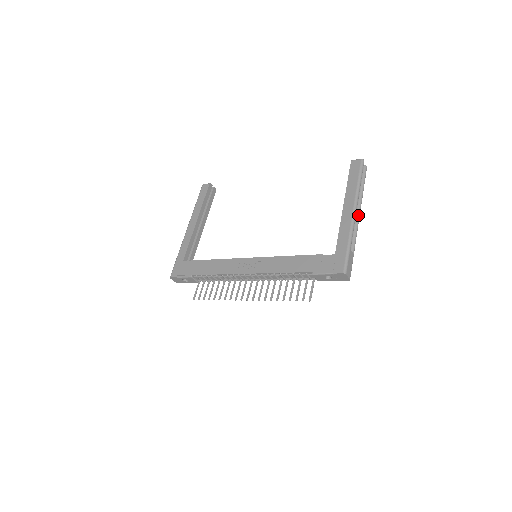
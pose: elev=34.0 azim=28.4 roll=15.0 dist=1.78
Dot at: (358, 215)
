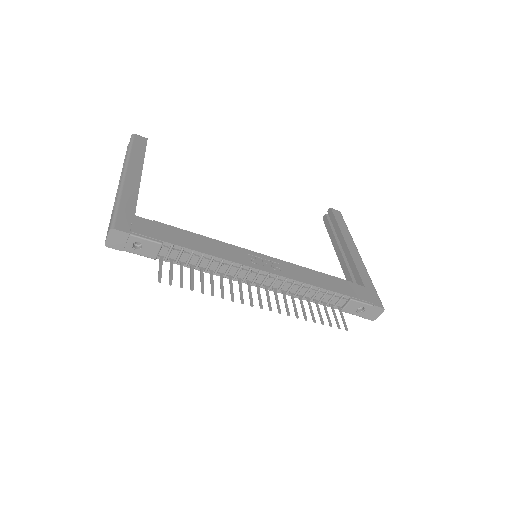
Dot at: occluded
